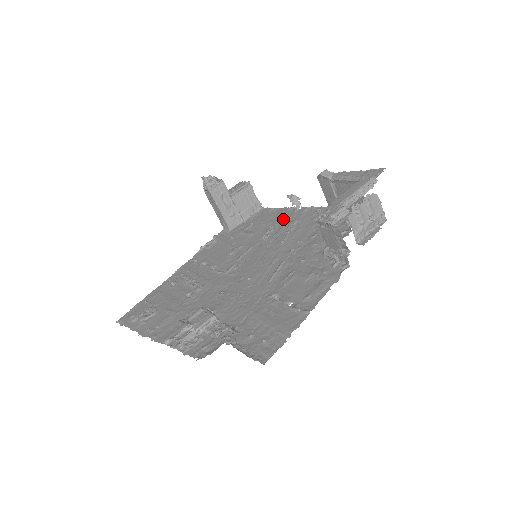
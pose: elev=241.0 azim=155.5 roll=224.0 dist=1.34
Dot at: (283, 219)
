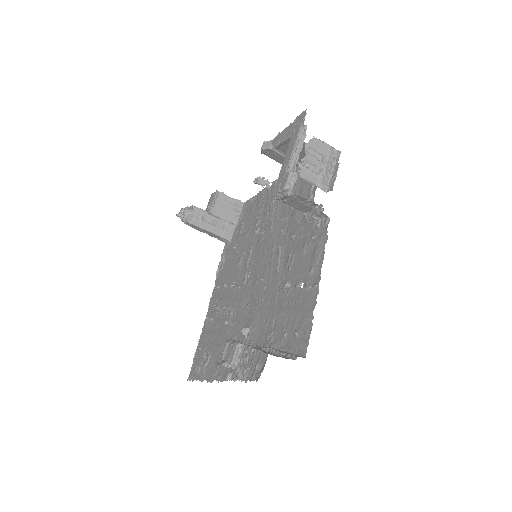
Dot at: (263, 204)
